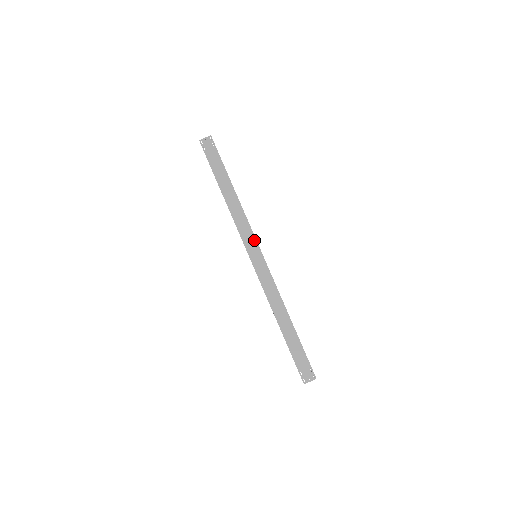
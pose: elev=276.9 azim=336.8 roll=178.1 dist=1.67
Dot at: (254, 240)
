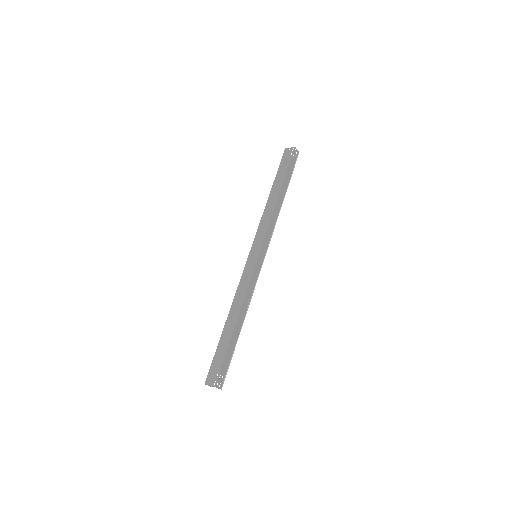
Dot at: (262, 241)
